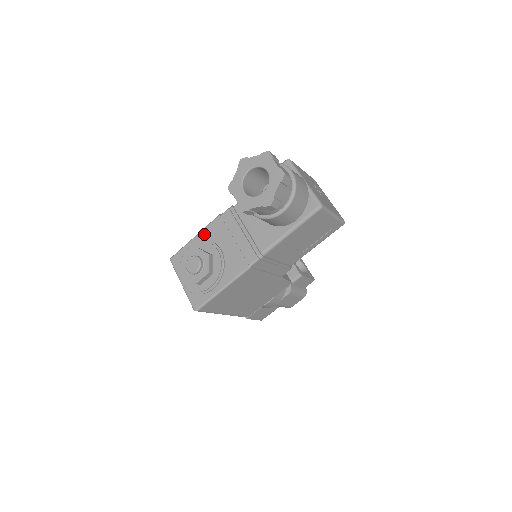
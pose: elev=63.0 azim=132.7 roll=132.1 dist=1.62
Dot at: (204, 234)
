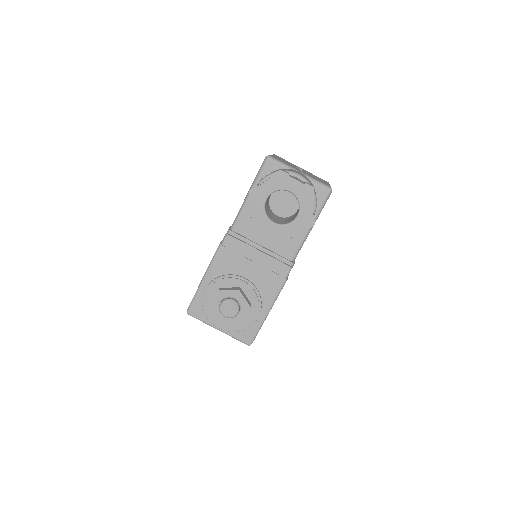
Dot at: (214, 272)
